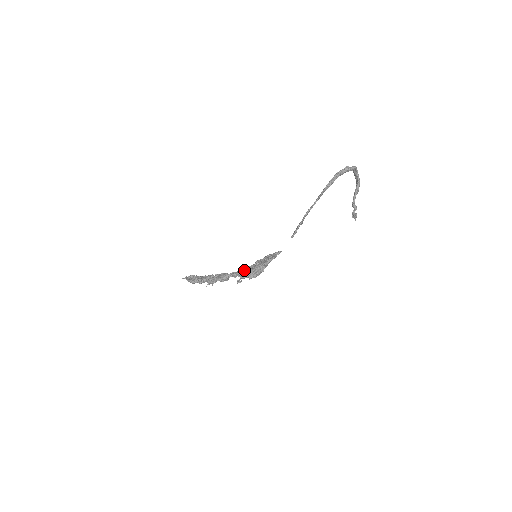
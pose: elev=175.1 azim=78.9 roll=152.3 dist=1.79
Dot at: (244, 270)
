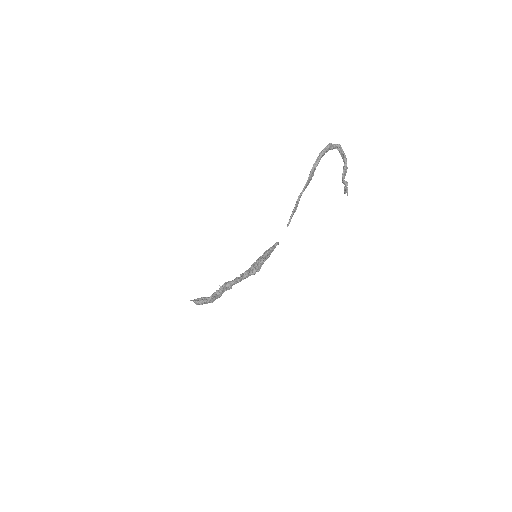
Dot at: occluded
